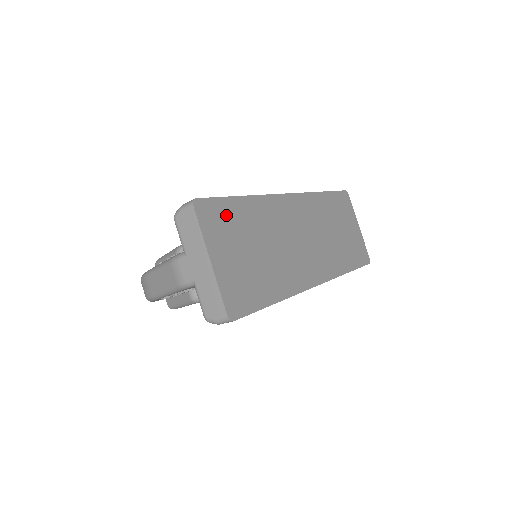
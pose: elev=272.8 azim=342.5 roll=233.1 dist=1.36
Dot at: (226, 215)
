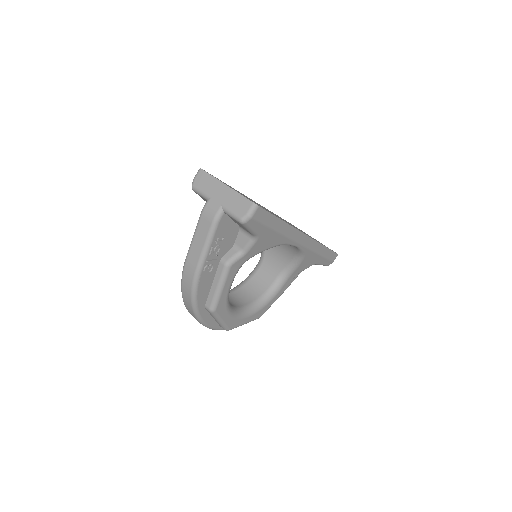
Dot at: (223, 182)
